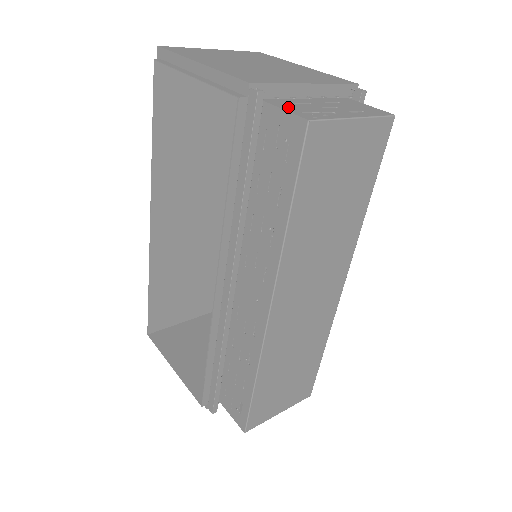
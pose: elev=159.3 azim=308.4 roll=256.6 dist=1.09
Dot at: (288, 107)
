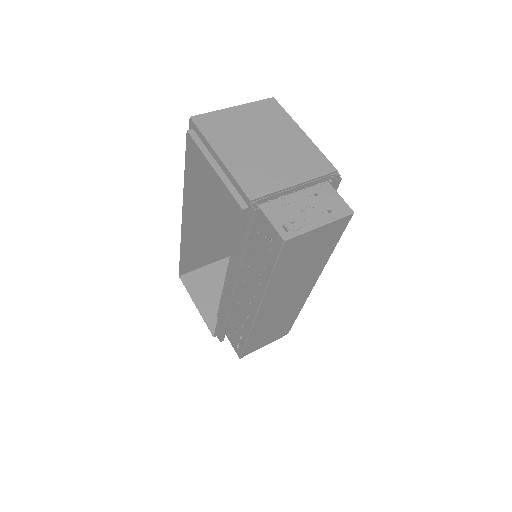
Dot at: (275, 217)
